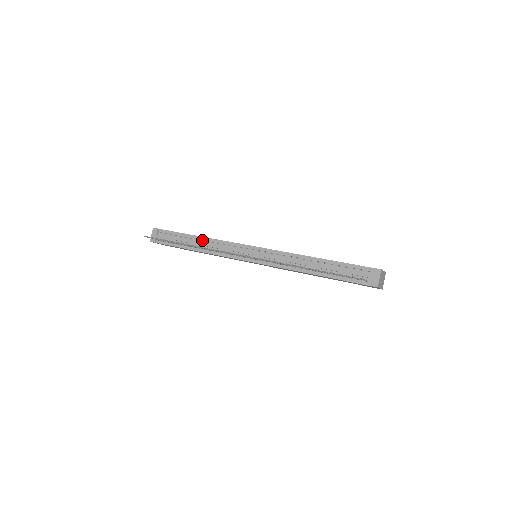
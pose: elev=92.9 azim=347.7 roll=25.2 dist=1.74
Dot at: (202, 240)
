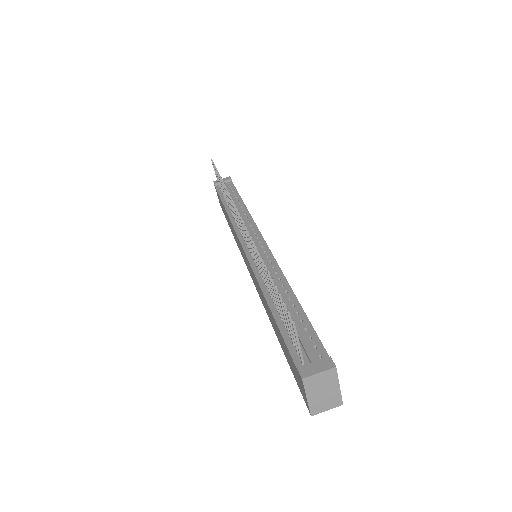
Dot at: occluded
